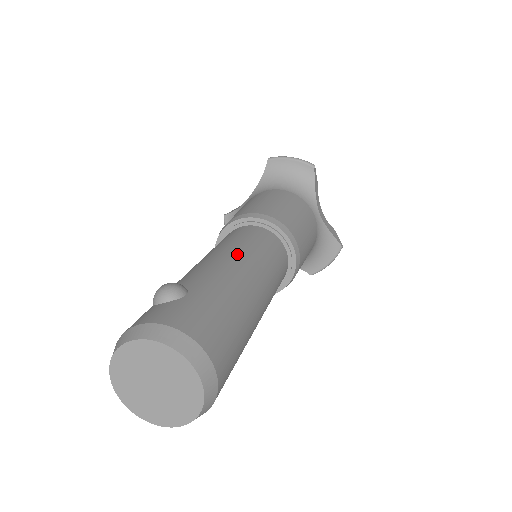
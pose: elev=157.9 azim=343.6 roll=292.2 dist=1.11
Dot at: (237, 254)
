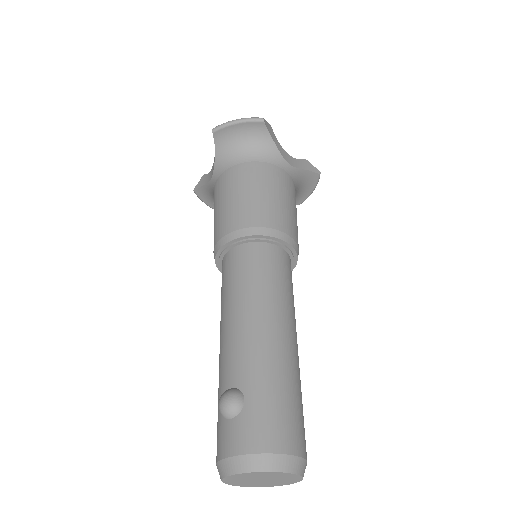
Dot at: (253, 308)
